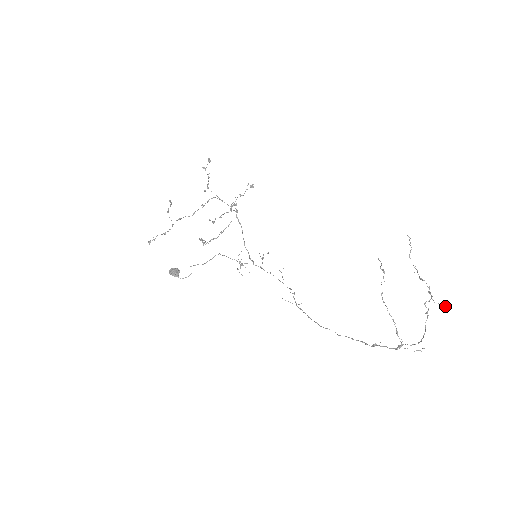
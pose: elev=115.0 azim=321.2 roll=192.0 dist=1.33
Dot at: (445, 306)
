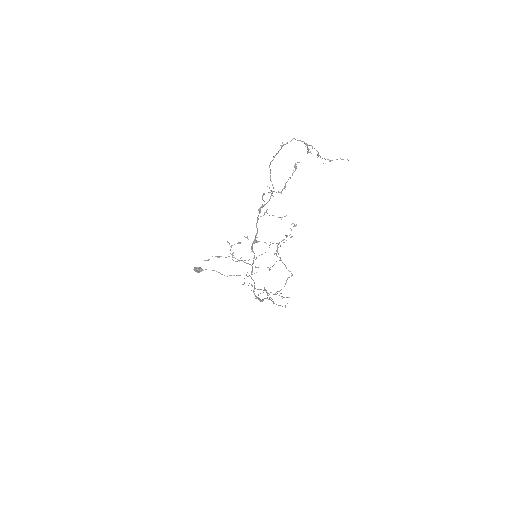
Dot at: (312, 147)
